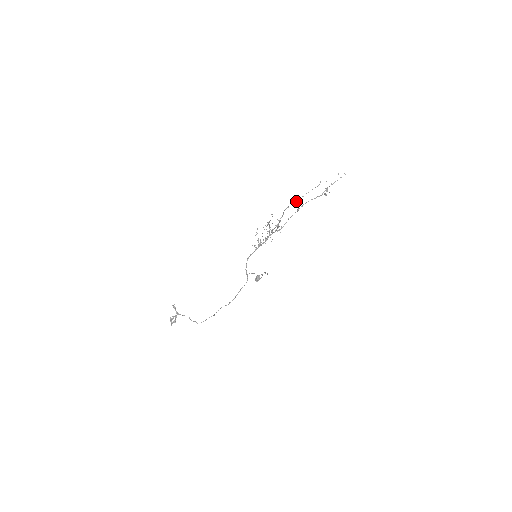
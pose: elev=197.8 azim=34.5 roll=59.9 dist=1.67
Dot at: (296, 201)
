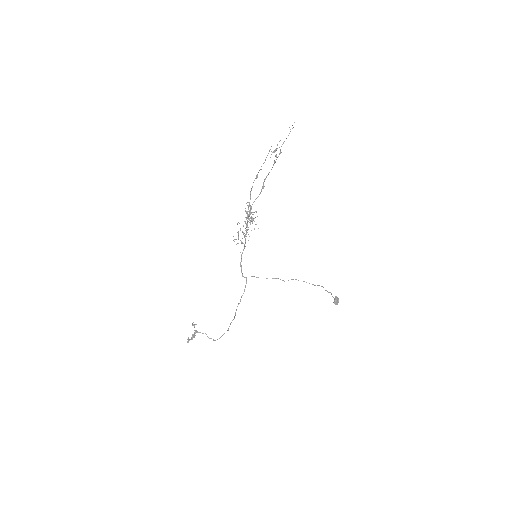
Dot at: (256, 178)
